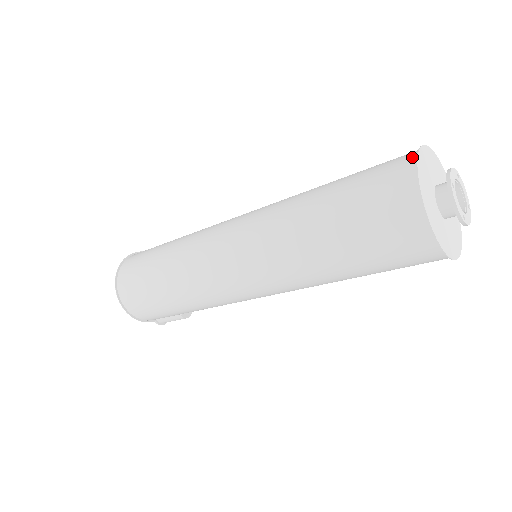
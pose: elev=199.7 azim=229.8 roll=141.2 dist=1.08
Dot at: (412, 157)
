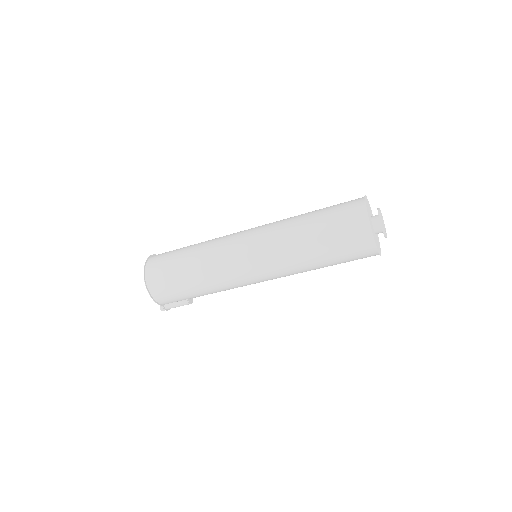
Dot at: (361, 198)
